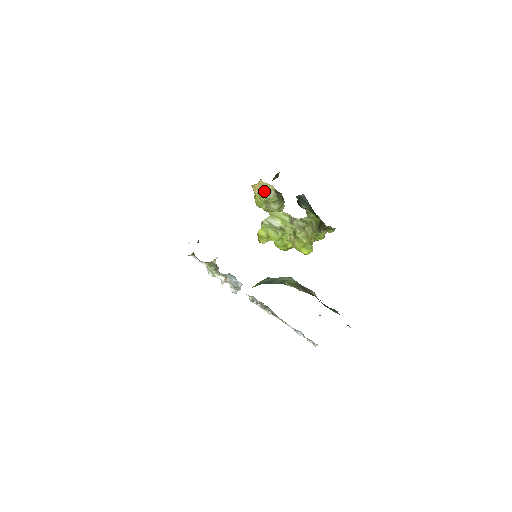
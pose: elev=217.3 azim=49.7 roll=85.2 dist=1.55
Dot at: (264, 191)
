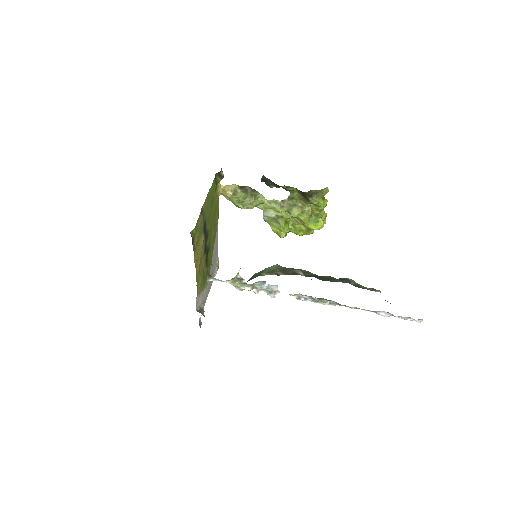
Dot at: (229, 194)
